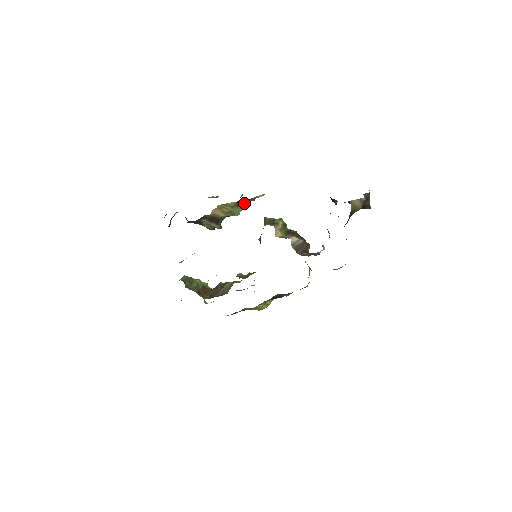
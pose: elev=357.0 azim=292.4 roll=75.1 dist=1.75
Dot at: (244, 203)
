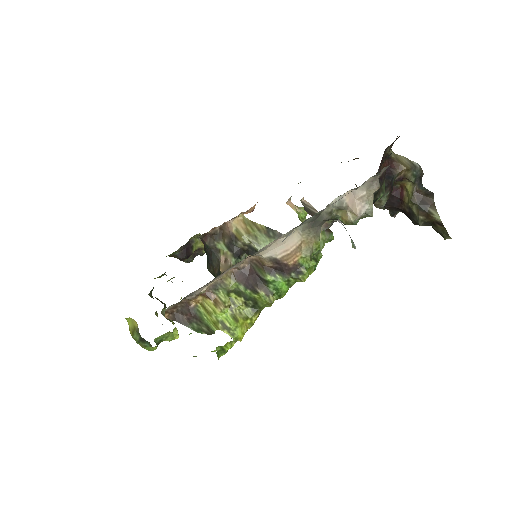
Dot at: (276, 237)
